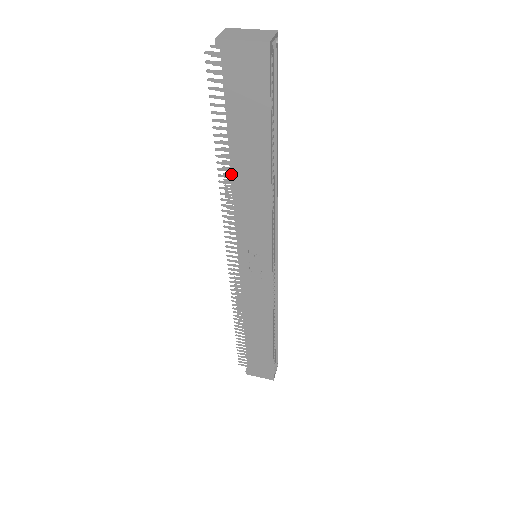
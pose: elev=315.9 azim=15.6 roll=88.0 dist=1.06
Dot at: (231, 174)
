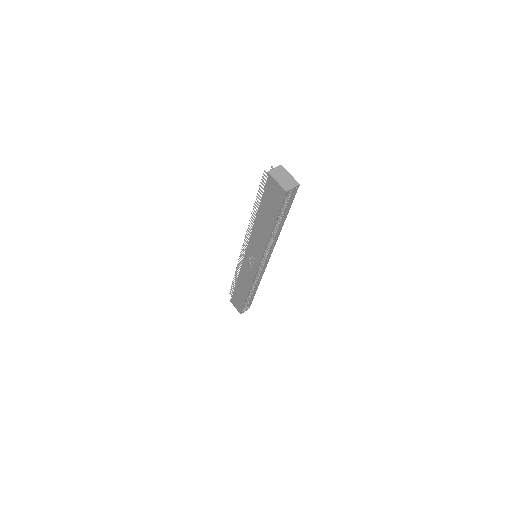
Dot at: (255, 219)
